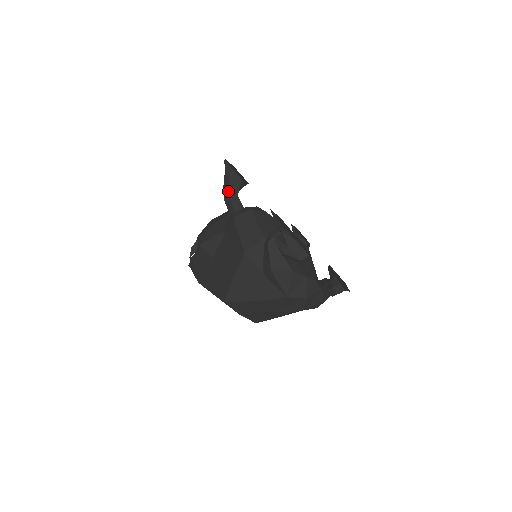
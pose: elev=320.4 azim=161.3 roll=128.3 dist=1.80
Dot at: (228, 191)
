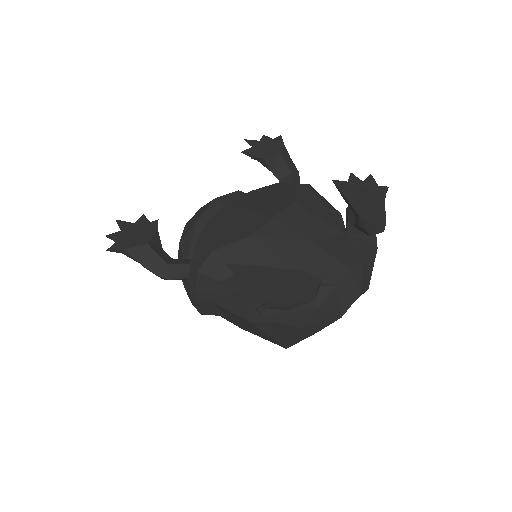
Dot at: occluded
